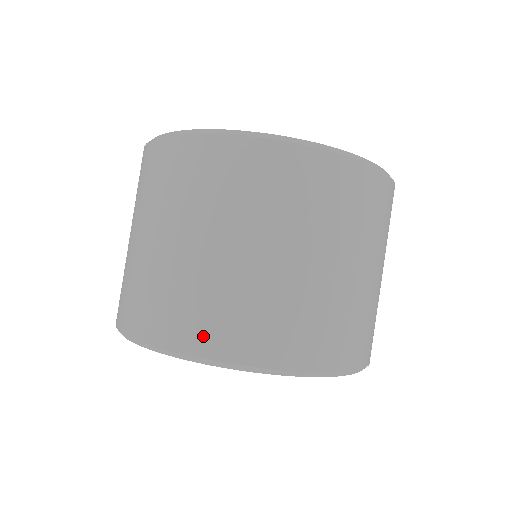
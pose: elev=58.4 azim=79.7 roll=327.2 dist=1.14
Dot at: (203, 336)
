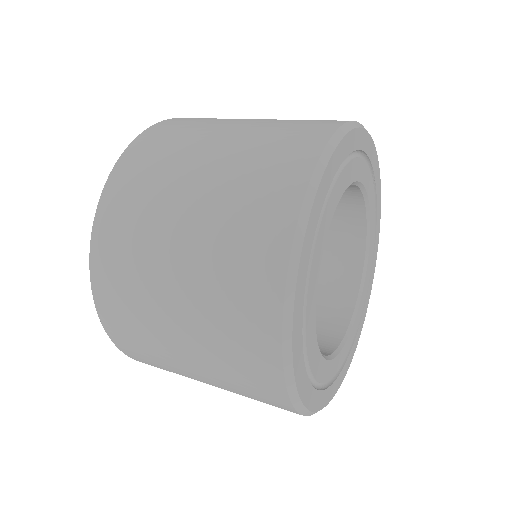
Dot at: (137, 357)
